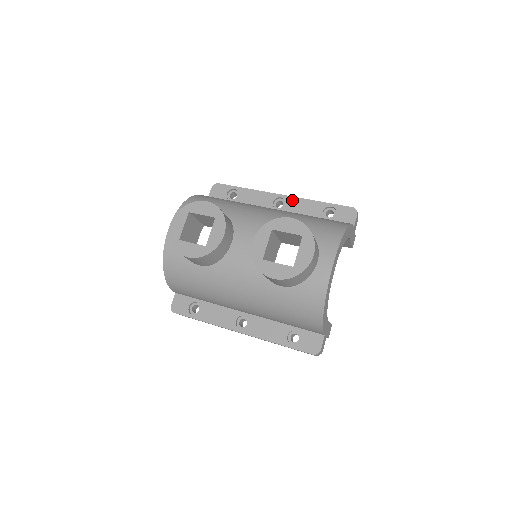
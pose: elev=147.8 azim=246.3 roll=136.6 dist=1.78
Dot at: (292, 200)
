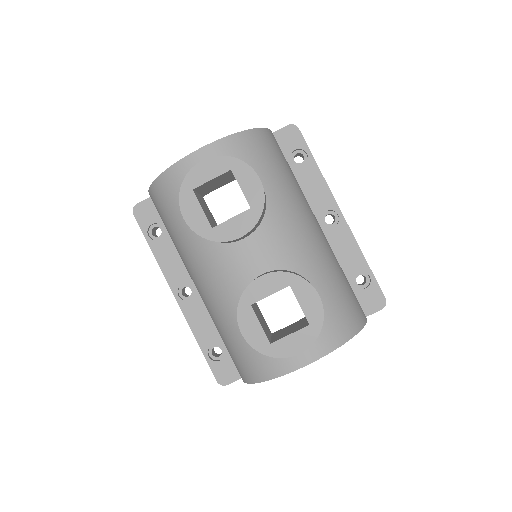
Dot at: (345, 230)
